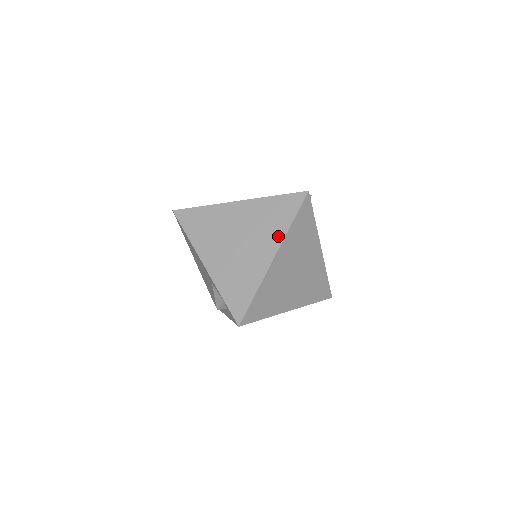
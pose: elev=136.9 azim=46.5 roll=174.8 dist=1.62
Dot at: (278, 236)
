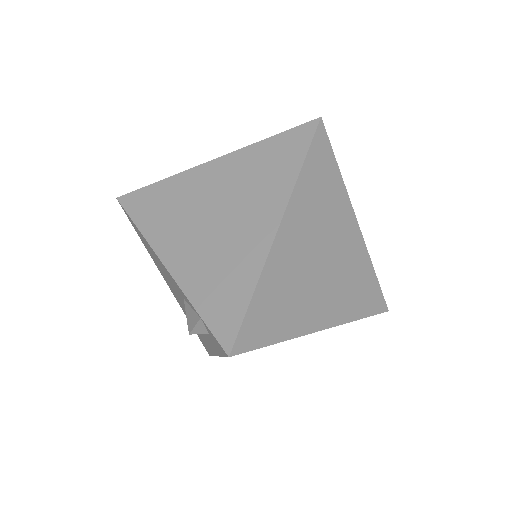
Dot at: (280, 193)
